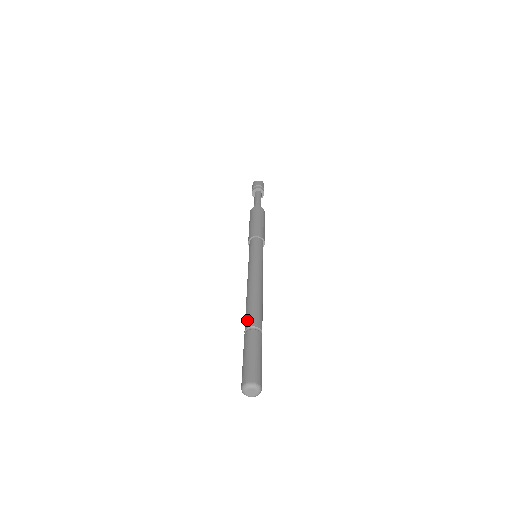
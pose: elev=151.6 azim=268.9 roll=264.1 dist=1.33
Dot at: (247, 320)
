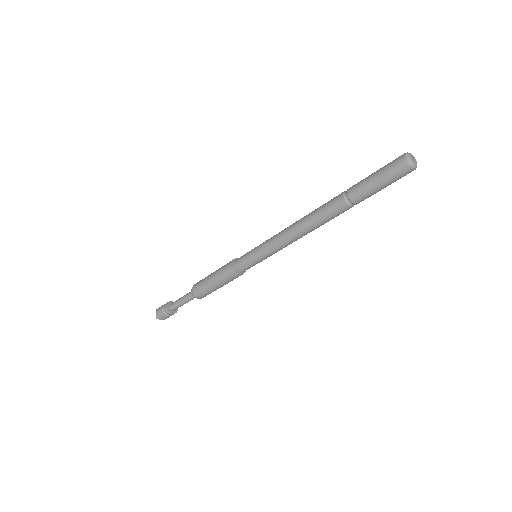
Dot at: (334, 197)
